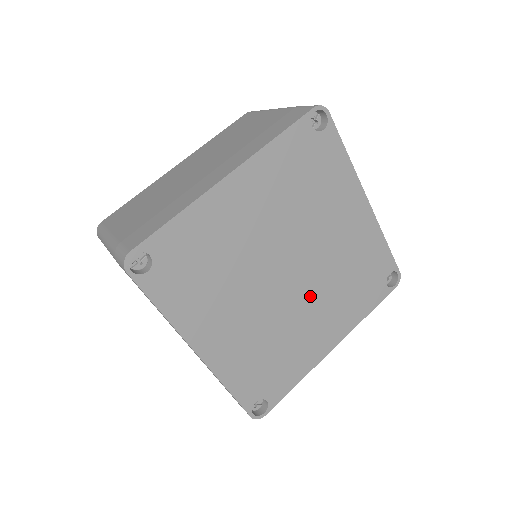
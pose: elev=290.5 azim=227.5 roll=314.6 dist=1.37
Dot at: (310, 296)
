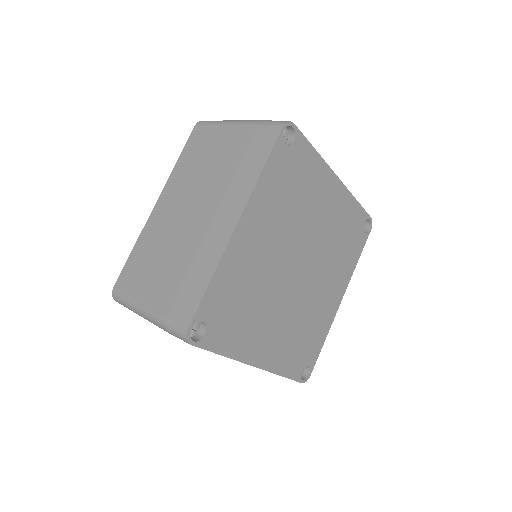
Dot at: (317, 276)
